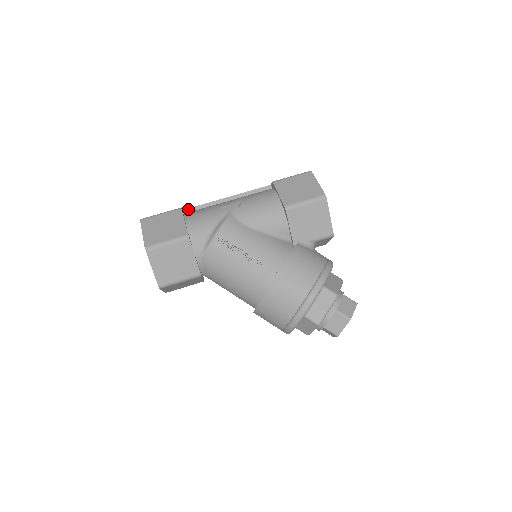
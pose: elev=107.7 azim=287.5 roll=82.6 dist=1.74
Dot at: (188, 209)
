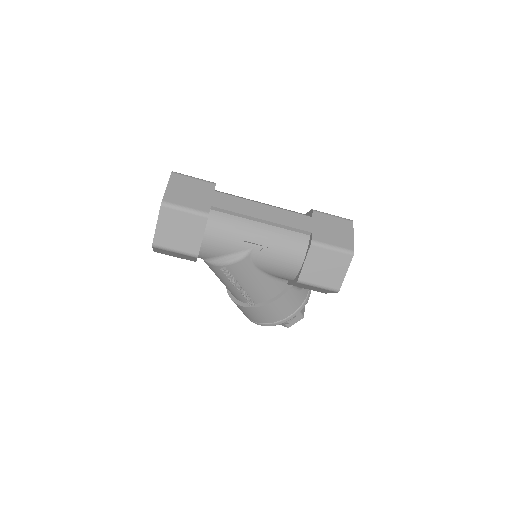
Dot at: (217, 208)
